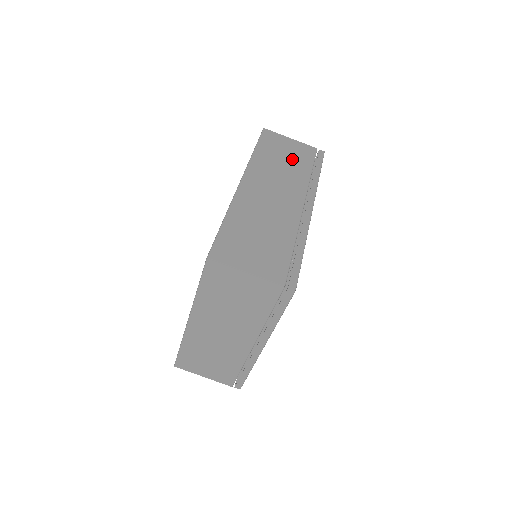
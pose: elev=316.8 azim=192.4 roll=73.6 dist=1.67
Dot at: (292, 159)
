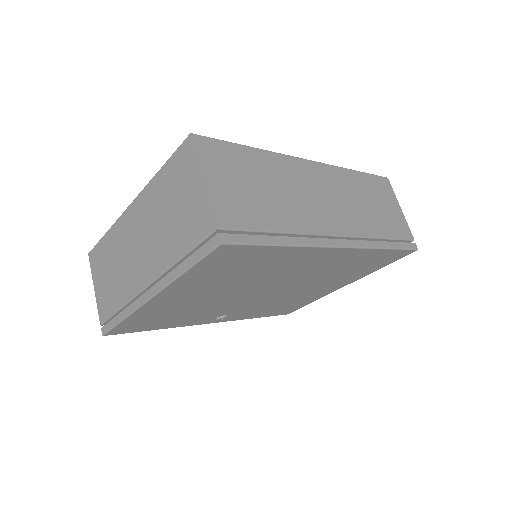
Dot at: (380, 213)
